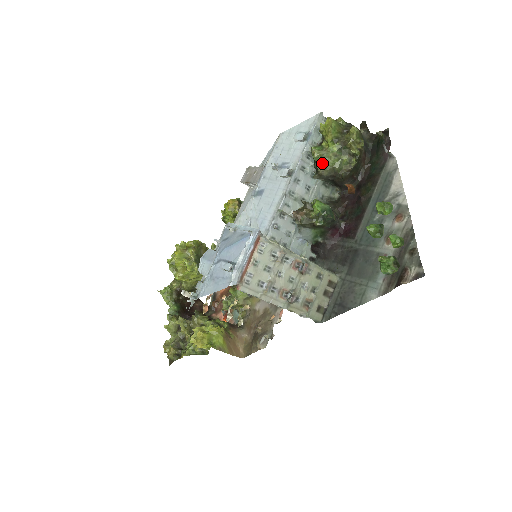
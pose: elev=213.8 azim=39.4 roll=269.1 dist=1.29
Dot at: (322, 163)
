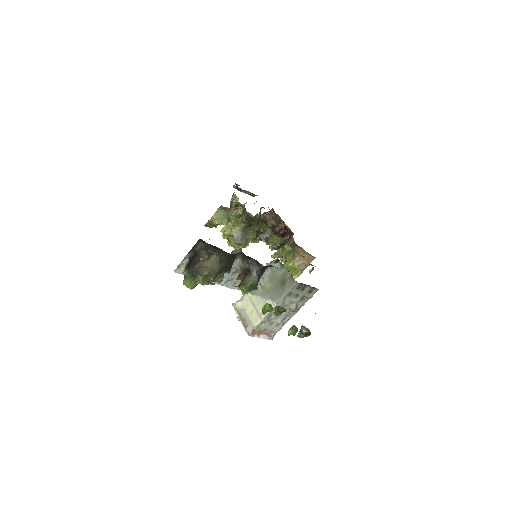
Dot at: (214, 280)
